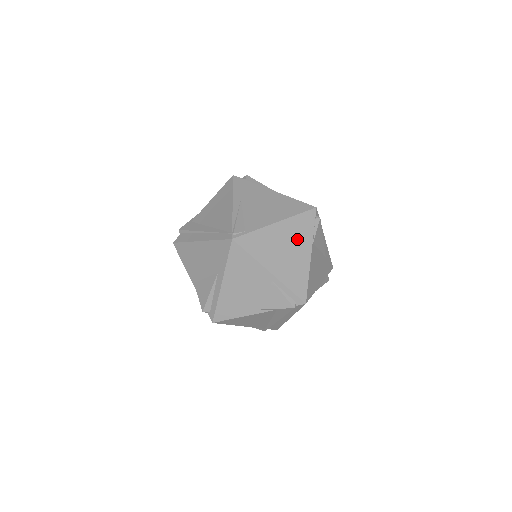
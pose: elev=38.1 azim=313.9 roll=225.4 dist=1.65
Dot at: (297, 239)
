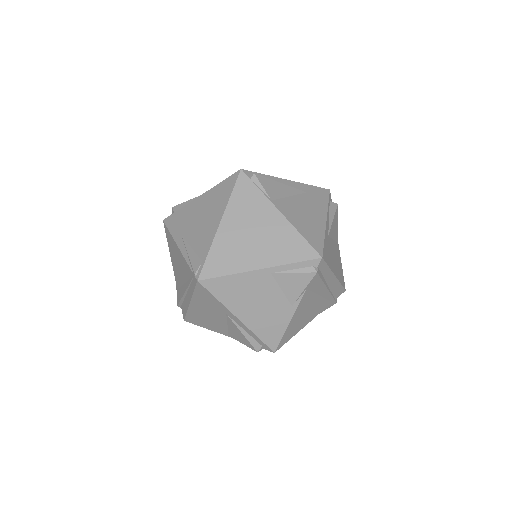
Dot at: (253, 215)
